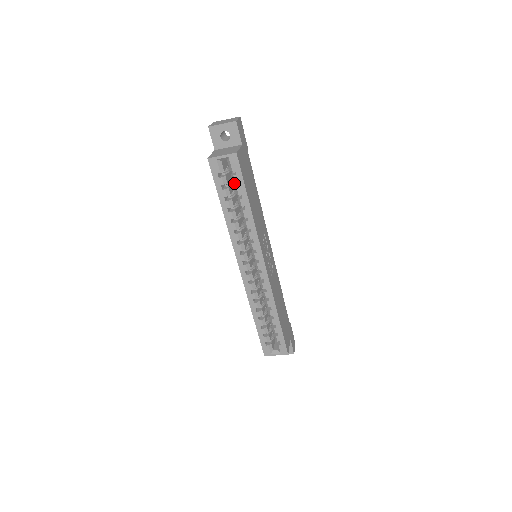
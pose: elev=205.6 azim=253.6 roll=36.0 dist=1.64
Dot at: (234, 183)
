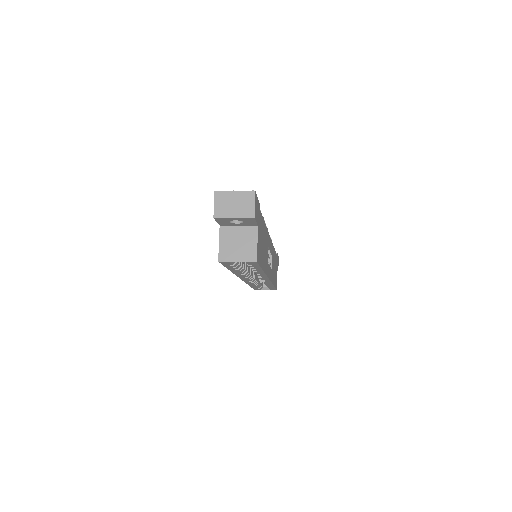
Dot at: occluded
